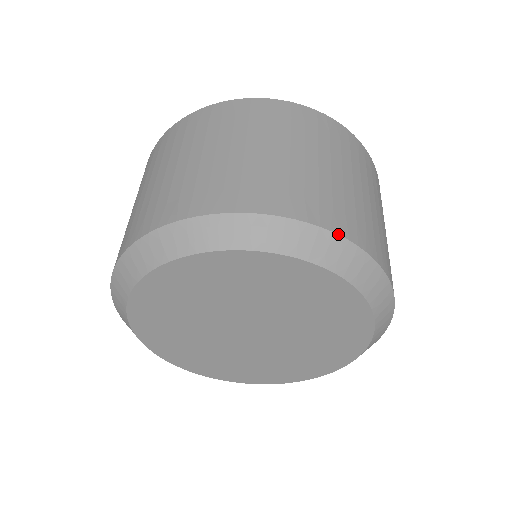
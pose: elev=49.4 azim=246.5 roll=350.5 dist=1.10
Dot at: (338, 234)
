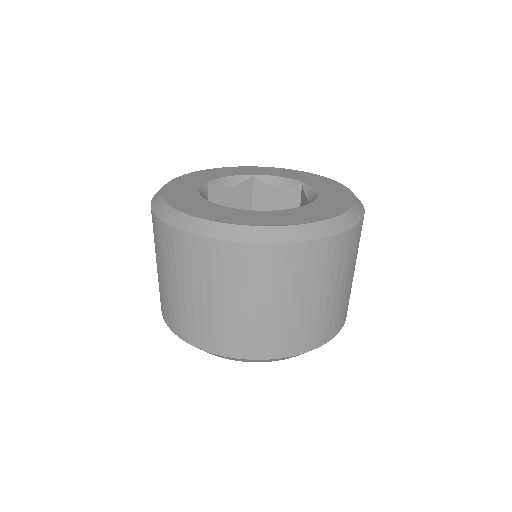
Dot at: (279, 358)
